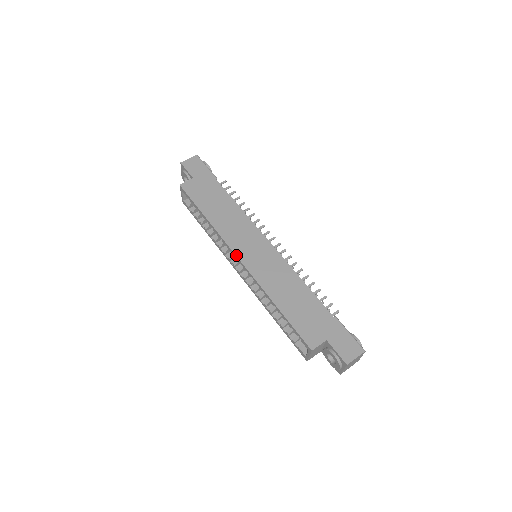
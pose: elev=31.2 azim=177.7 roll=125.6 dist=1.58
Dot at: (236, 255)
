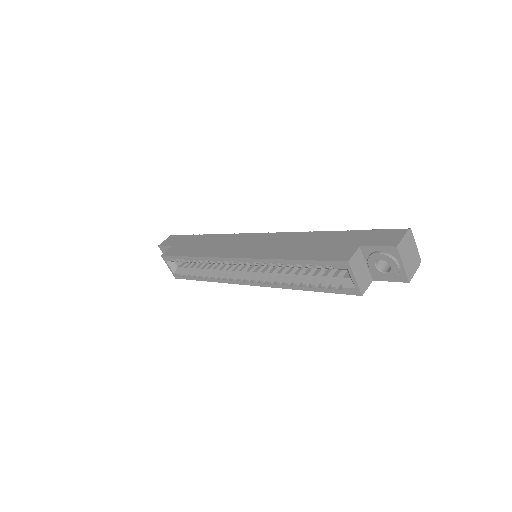
Dot at: (230, 257)
